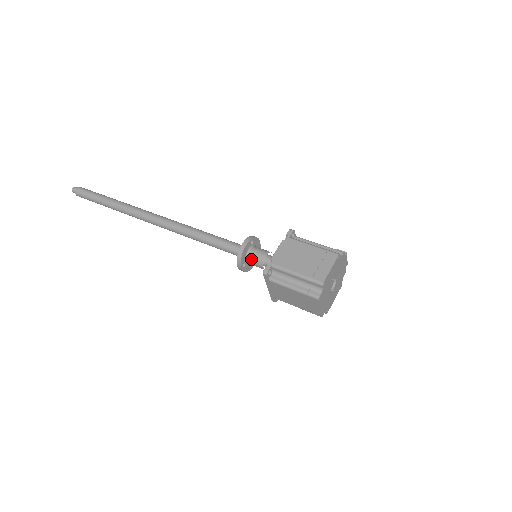
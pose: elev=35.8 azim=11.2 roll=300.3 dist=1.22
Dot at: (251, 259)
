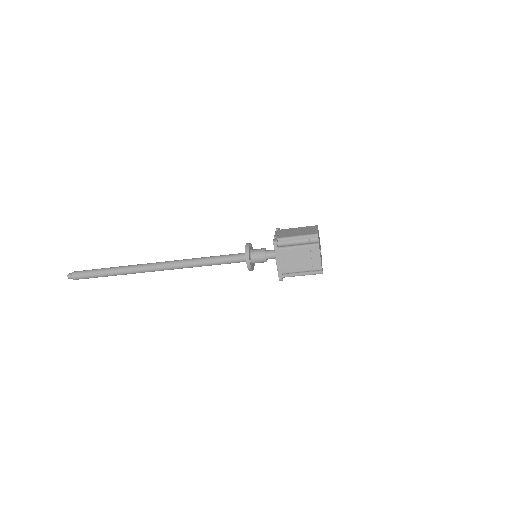
Dot at: (255, 254)
